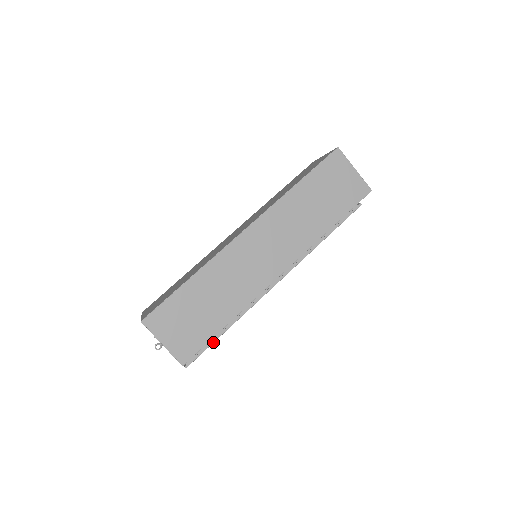
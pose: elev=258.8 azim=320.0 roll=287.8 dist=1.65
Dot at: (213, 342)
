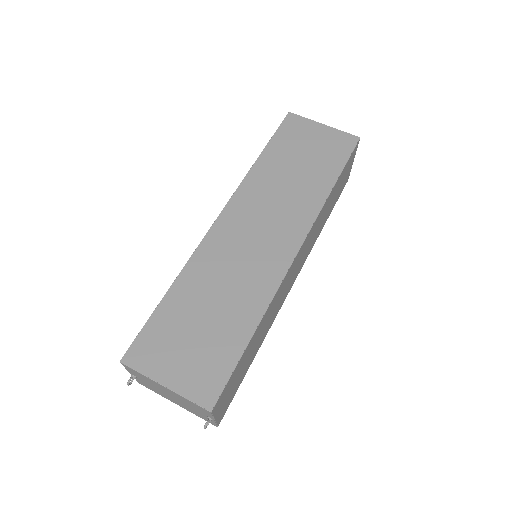
Dot at: occluded
